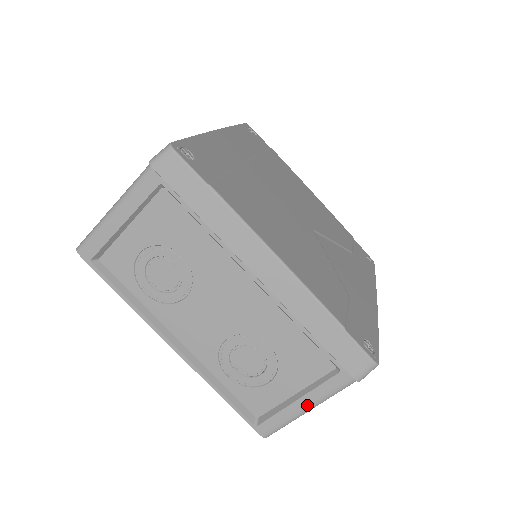
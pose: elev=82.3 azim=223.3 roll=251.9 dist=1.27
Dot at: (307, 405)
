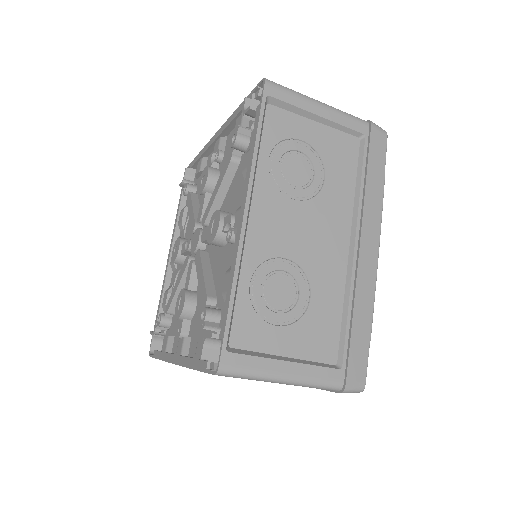
Dot at: (291, 374)
